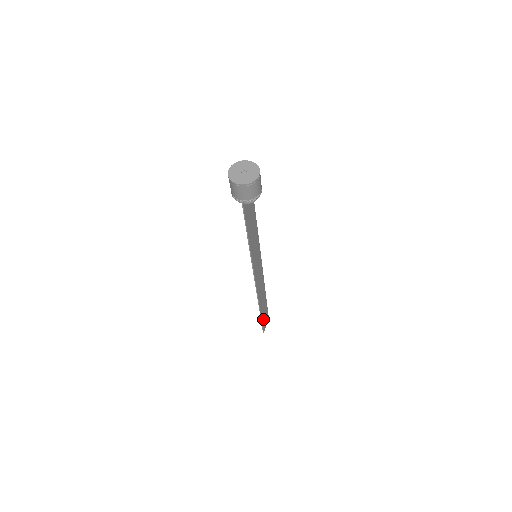
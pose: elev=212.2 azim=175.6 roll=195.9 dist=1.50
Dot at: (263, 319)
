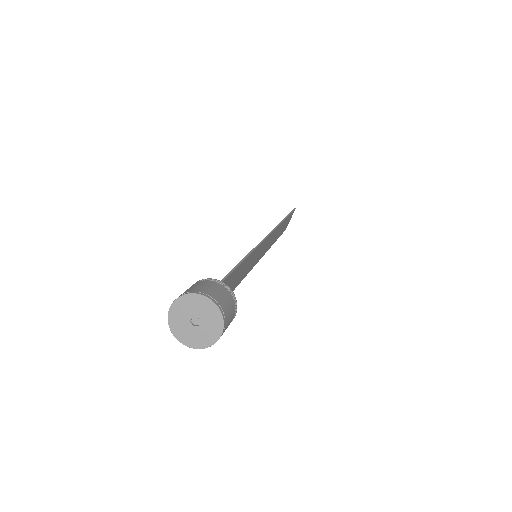
Dot at: (283, 229)
